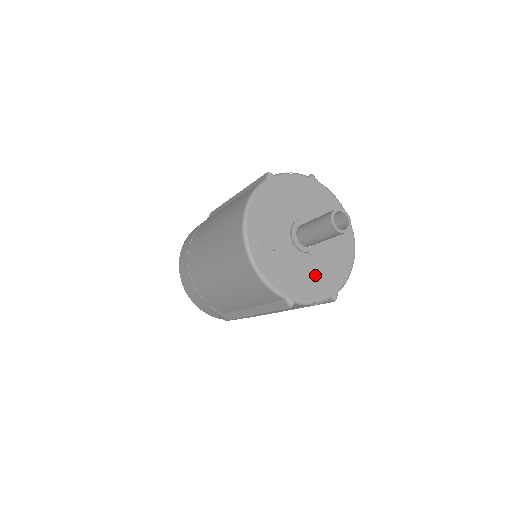
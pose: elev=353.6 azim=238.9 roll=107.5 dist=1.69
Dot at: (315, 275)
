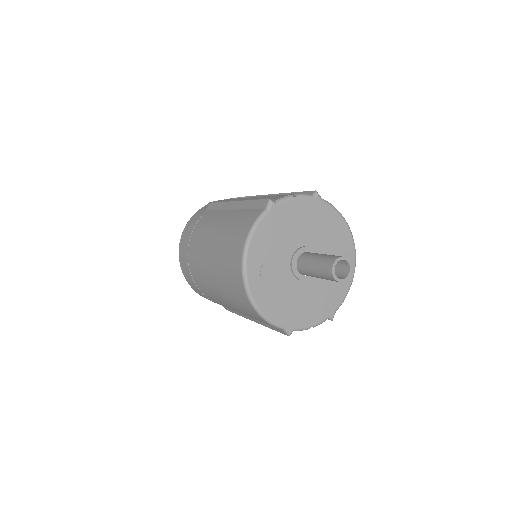
Dot at: (314, 301)
